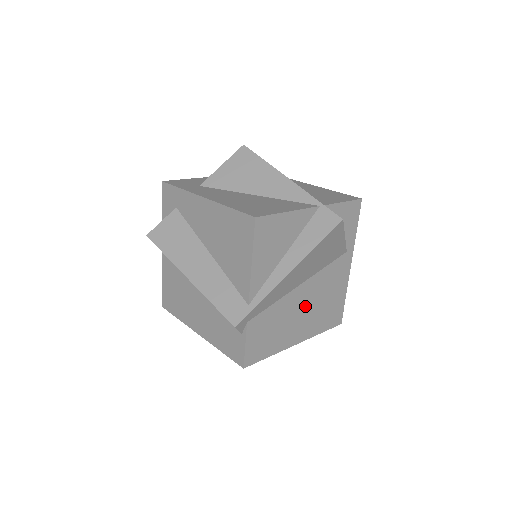
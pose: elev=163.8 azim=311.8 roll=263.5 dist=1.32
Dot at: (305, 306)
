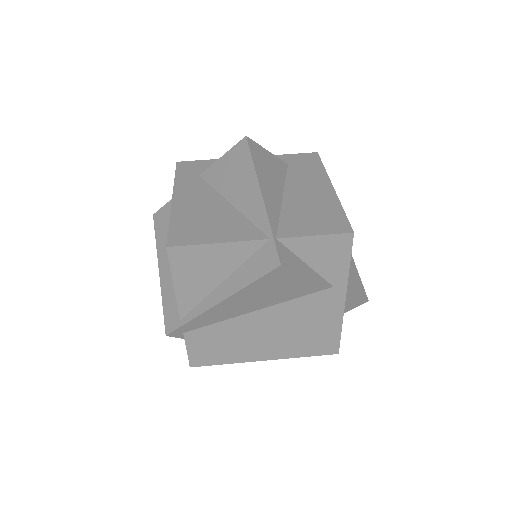
Dot at: (269, 330)
